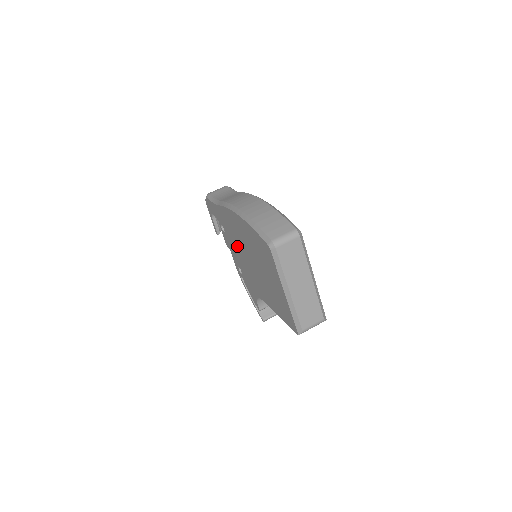
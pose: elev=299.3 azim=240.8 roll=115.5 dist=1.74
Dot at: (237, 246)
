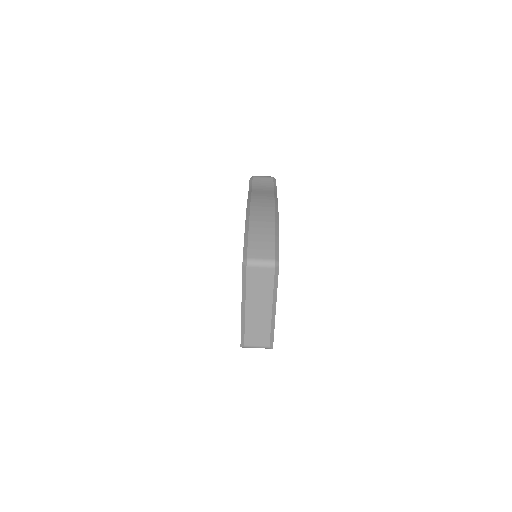
Dot at: occluded
